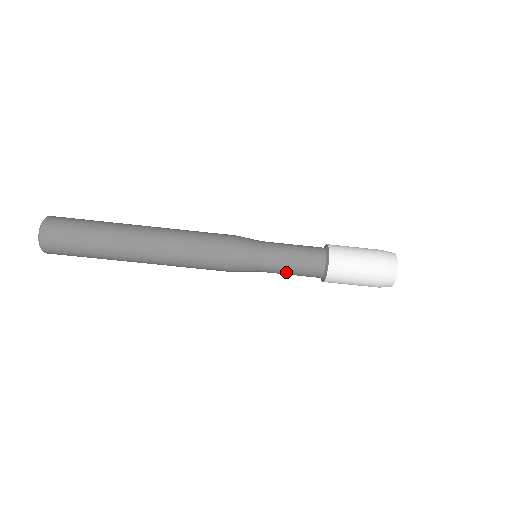
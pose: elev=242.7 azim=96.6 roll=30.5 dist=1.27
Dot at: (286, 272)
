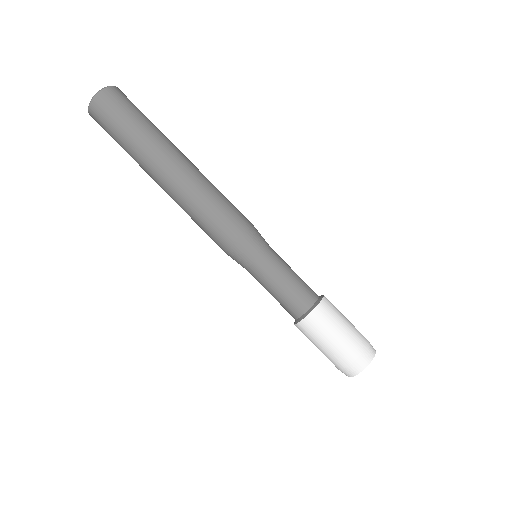
Dot at: (268, 291)
